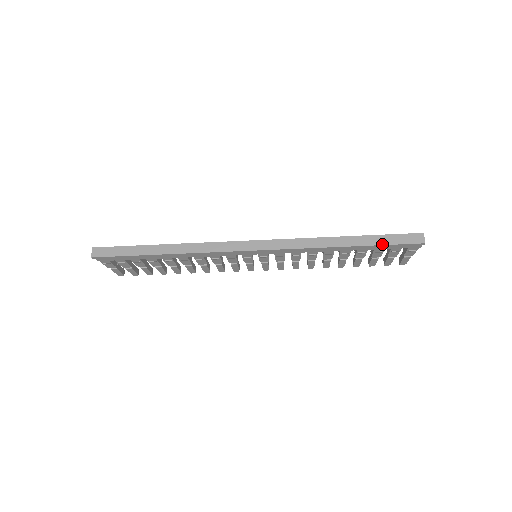
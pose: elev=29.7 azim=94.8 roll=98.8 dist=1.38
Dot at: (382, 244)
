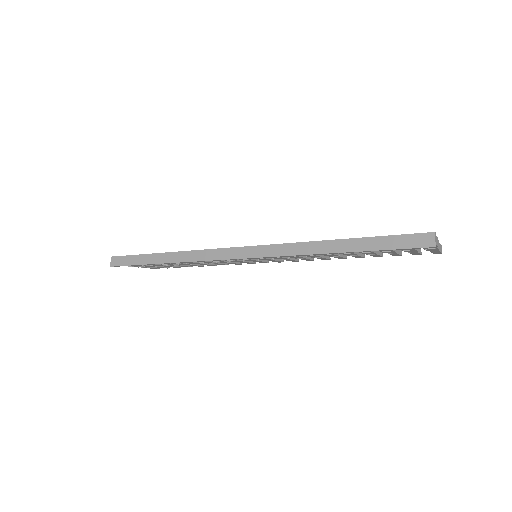
Dot at: (378, 249)
